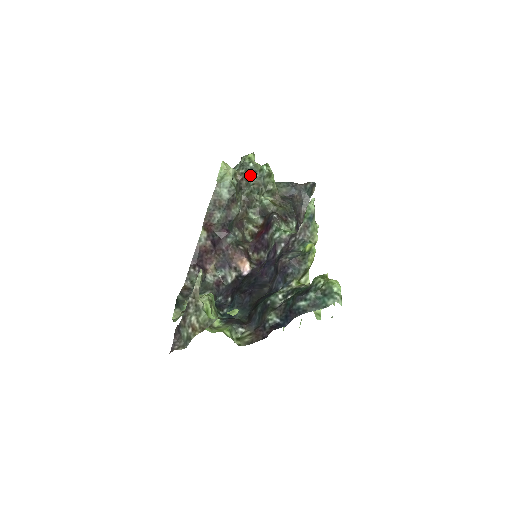
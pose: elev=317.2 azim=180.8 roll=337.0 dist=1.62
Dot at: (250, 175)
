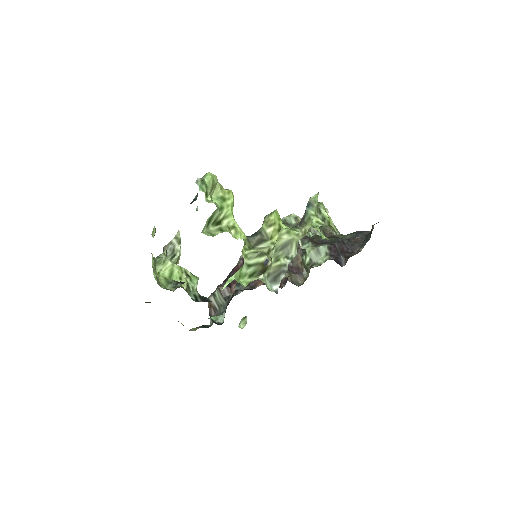
Dot at: occluded
